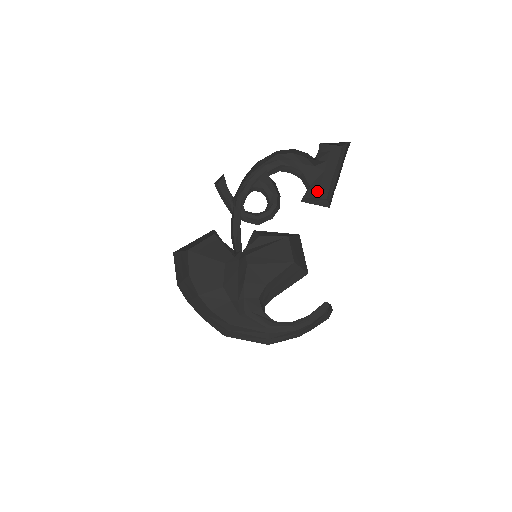
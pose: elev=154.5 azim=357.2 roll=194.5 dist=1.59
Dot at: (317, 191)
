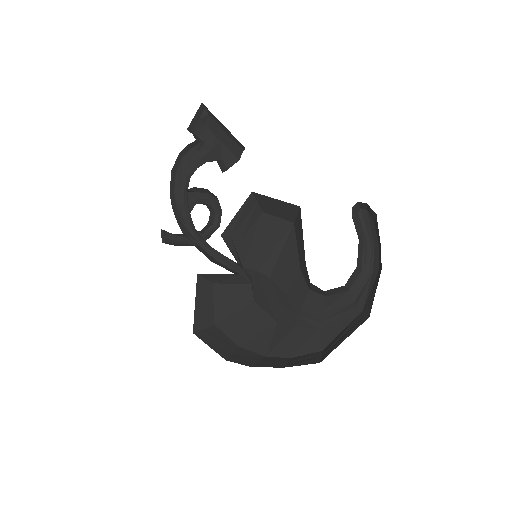
Dot at: (234, 157)
